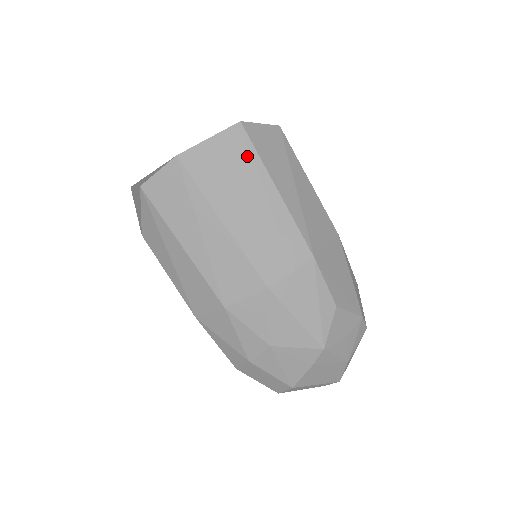
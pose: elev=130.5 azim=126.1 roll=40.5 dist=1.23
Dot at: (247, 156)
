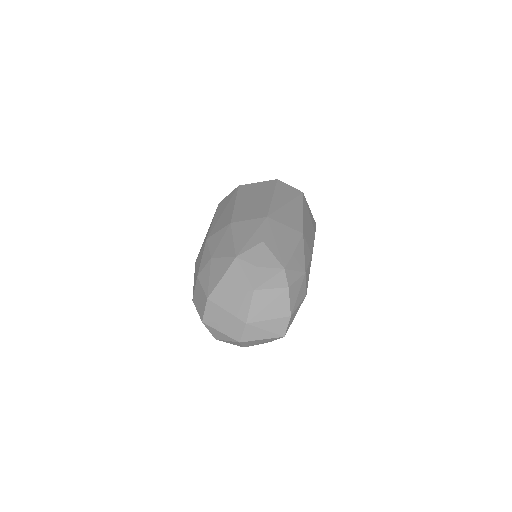
Dot at: (269, 187)
